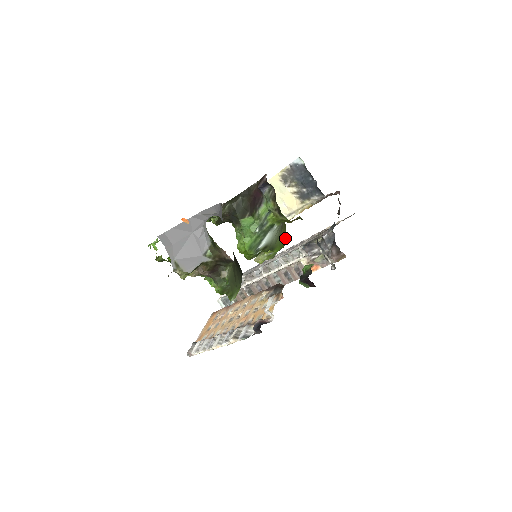
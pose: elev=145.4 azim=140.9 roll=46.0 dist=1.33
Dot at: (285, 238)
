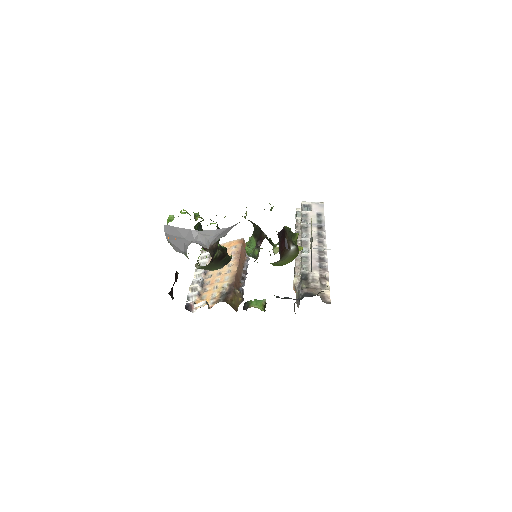
Dot at: (288, 262)
